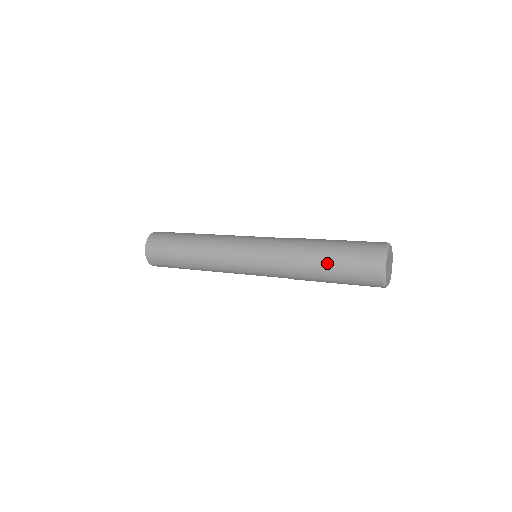
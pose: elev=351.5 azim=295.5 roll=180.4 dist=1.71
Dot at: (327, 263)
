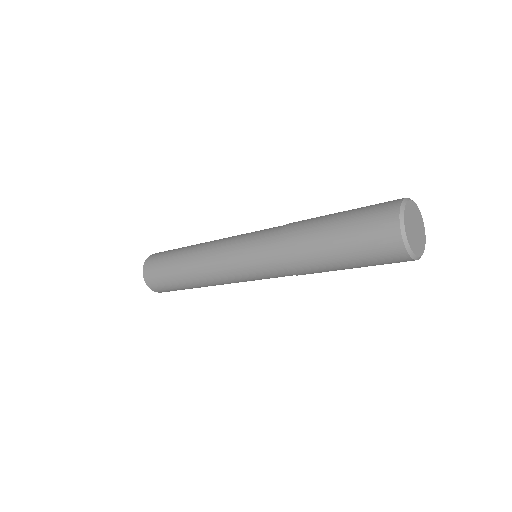
Dot at: (330, 222)
